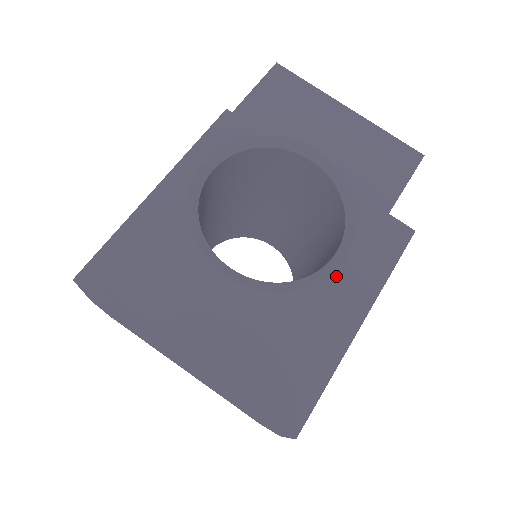
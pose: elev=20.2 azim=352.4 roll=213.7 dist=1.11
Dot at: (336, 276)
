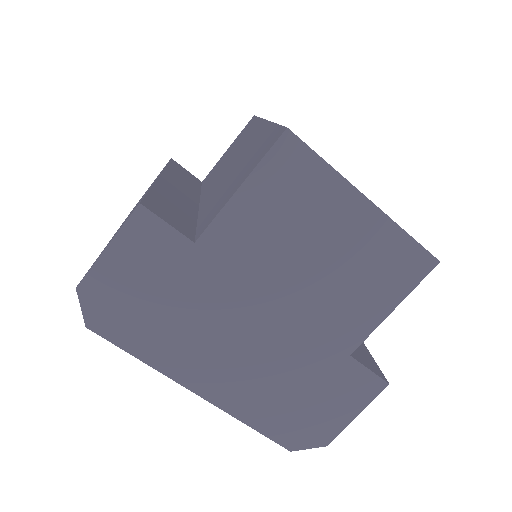
Dot at: occluded
